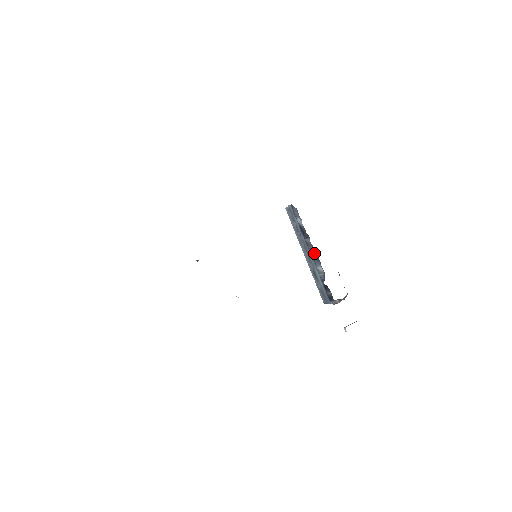
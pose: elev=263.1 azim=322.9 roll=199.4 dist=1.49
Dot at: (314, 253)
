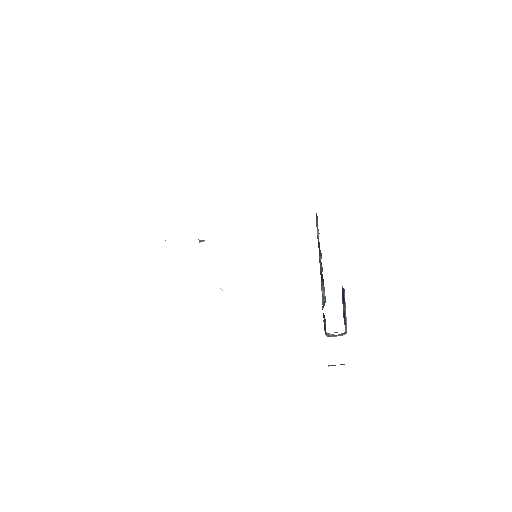
Dot at: (322, 274)
